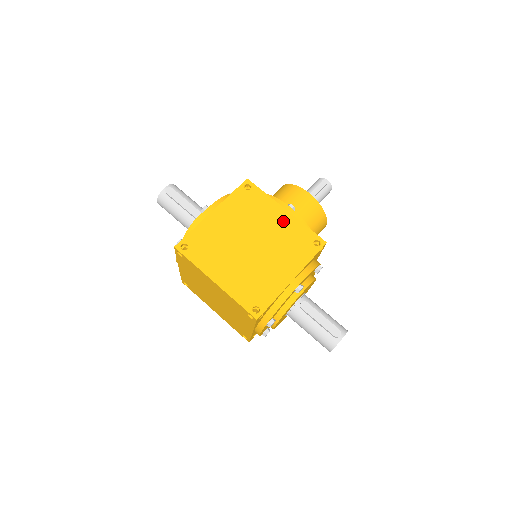
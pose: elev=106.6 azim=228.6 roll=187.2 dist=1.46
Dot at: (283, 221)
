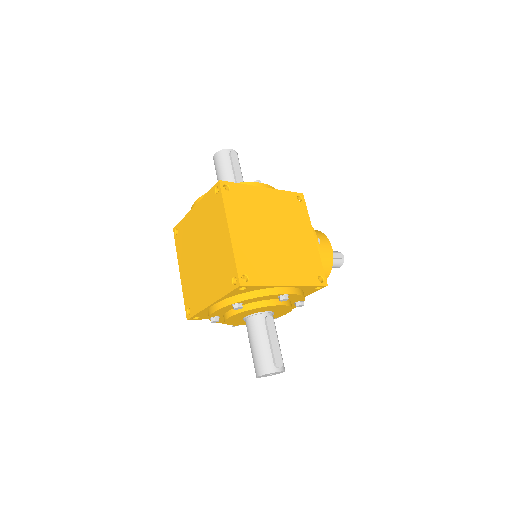
Dot at: (308, 242)
